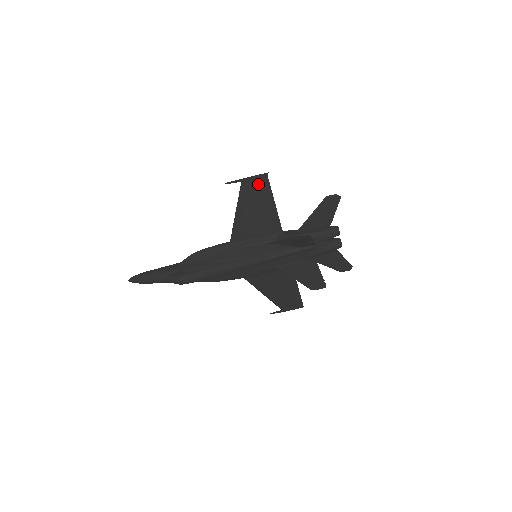
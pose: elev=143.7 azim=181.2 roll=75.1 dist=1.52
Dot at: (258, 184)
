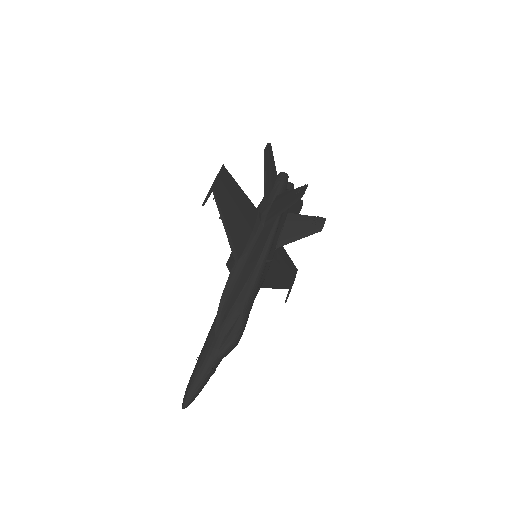
Dot at: (224, 182)
